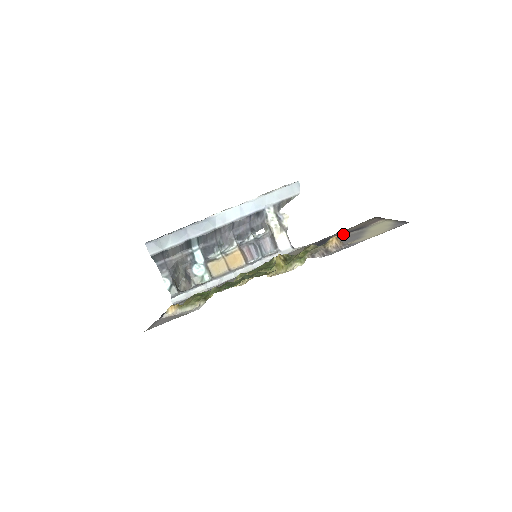
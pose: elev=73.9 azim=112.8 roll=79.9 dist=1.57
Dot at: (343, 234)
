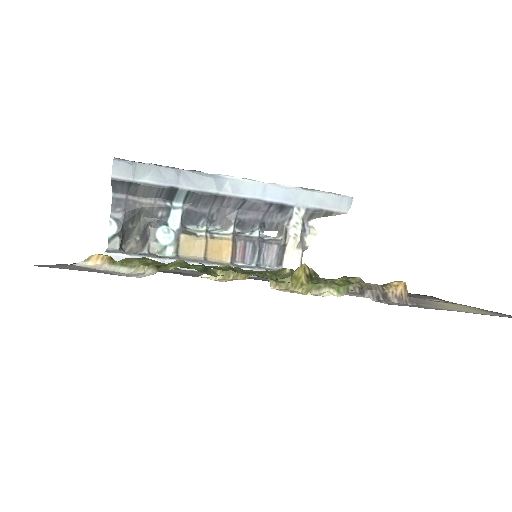
Dot at: occluded
